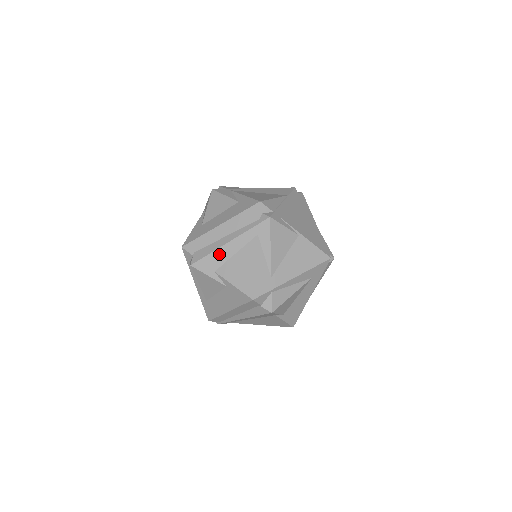
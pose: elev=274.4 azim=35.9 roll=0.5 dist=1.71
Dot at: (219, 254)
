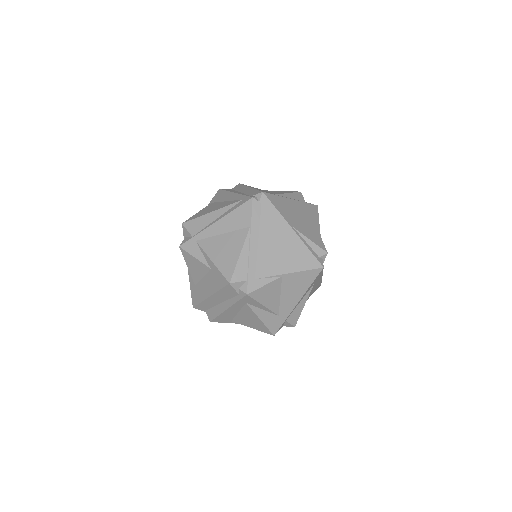
Dot at: (225, 315)
